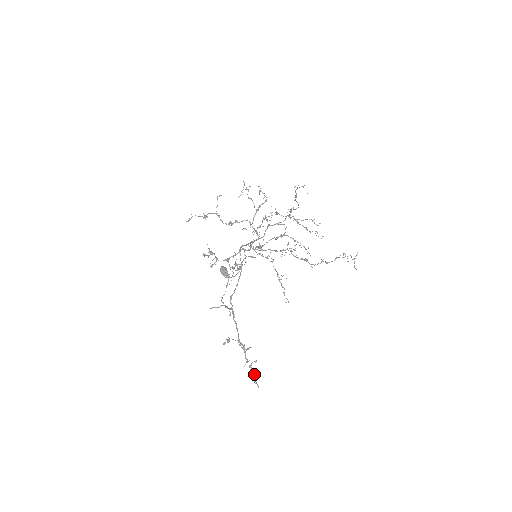
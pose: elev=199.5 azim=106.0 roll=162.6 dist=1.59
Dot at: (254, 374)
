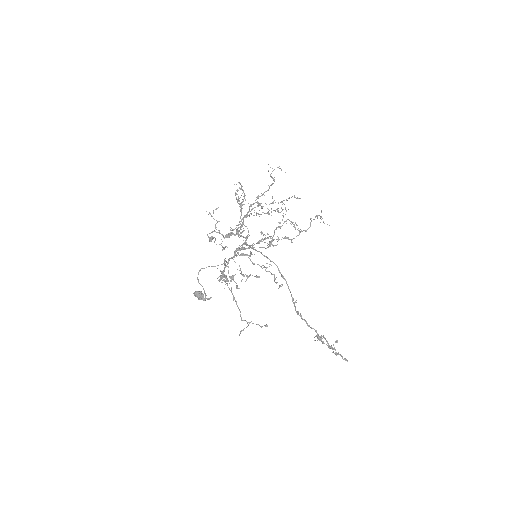
Dot at: (338, 354)
